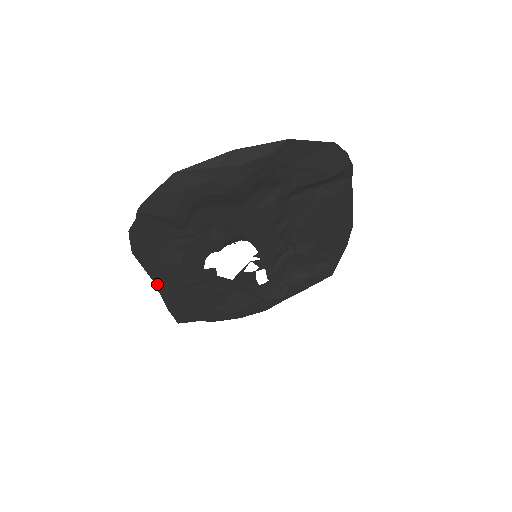
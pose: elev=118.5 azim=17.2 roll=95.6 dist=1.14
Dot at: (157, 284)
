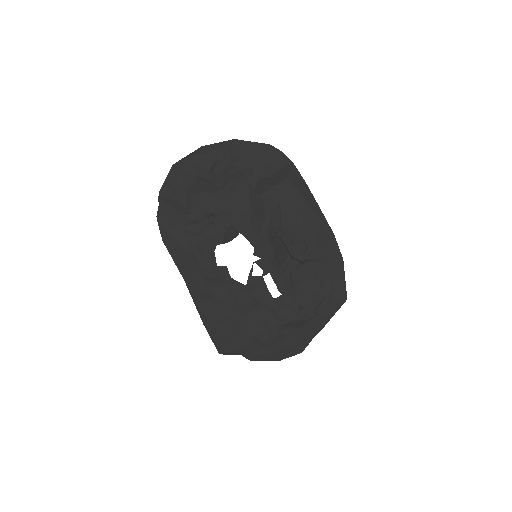
Dot at: (187, 283)
